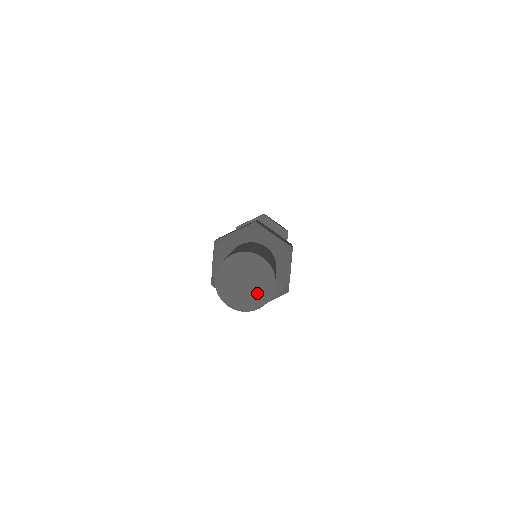
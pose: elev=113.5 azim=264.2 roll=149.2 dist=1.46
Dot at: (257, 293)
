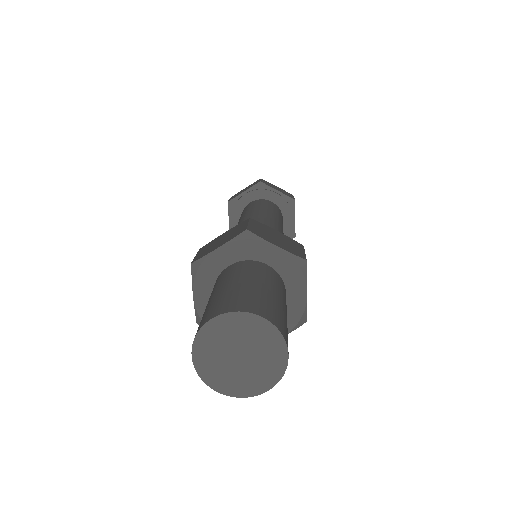
Dot at: (238, 378)
